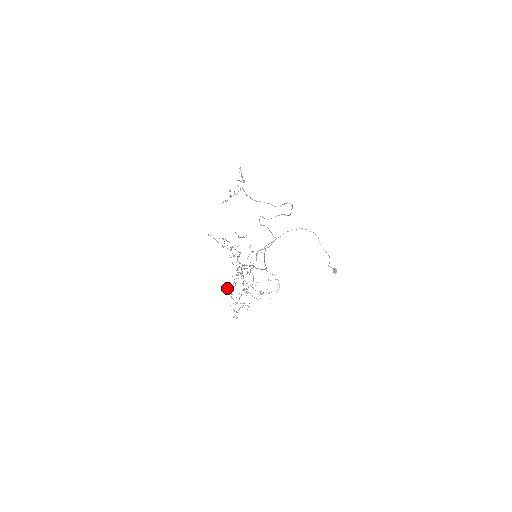
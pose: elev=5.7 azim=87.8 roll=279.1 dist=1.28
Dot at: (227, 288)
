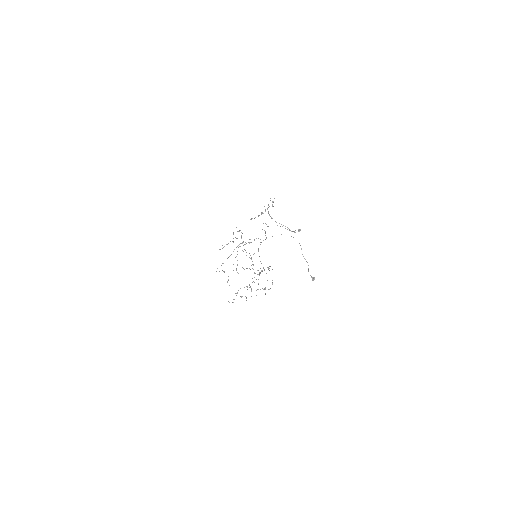
Dot at: occluded
